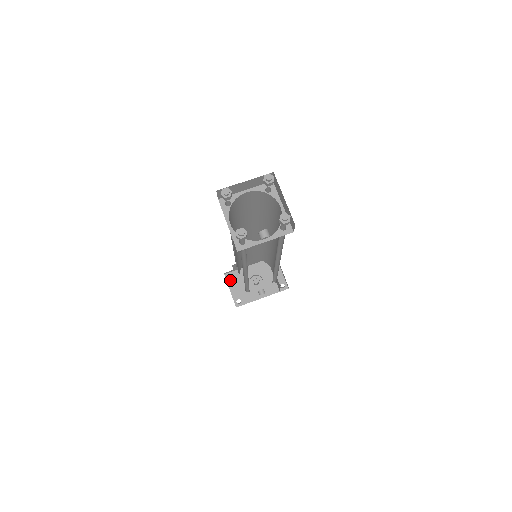
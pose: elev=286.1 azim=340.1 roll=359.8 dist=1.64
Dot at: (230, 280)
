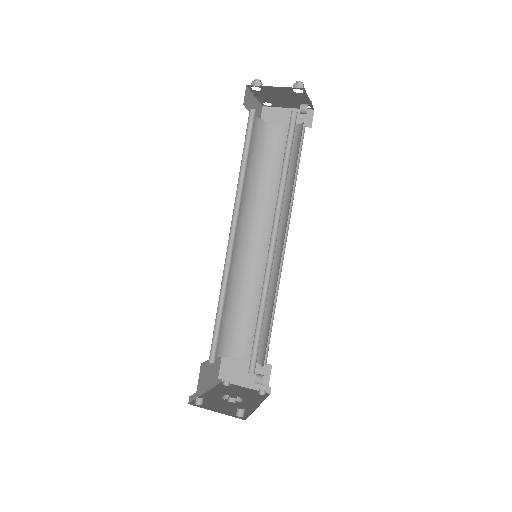
Dot at: (202, 405)
